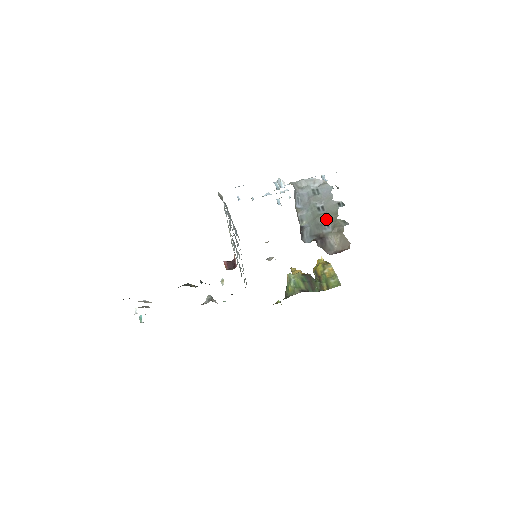
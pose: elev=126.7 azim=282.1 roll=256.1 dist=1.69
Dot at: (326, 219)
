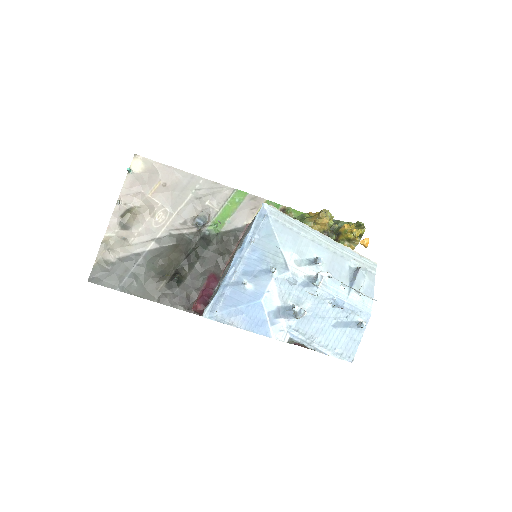
Dot at: occluded
